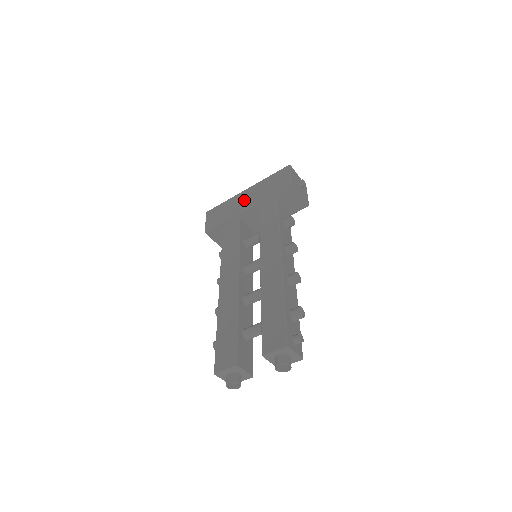
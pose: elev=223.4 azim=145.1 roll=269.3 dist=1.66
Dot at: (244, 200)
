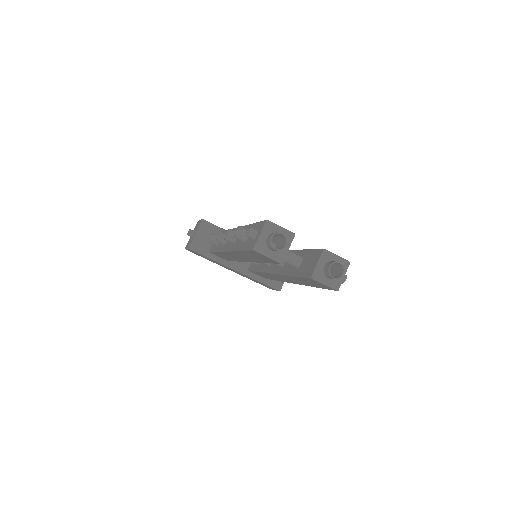
Dot at: occluded
